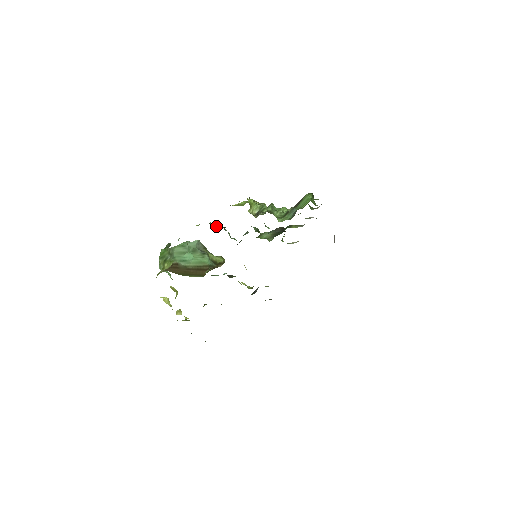
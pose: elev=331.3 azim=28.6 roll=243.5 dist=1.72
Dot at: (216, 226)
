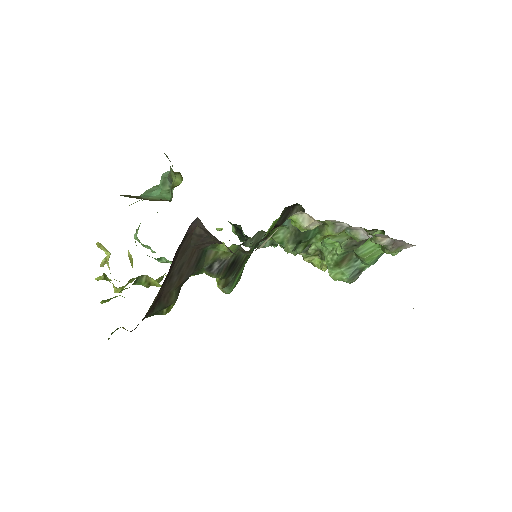
Dot at: (236, 229)
